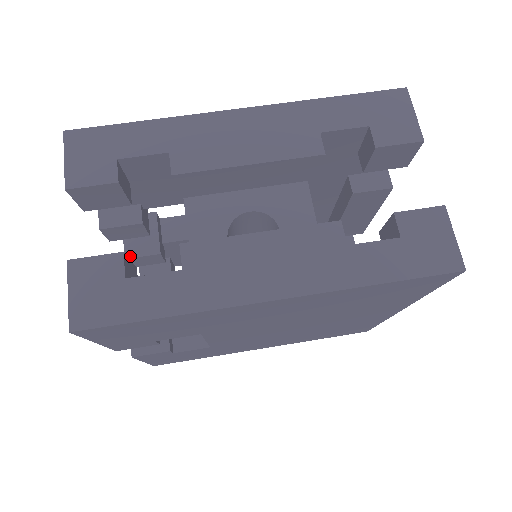
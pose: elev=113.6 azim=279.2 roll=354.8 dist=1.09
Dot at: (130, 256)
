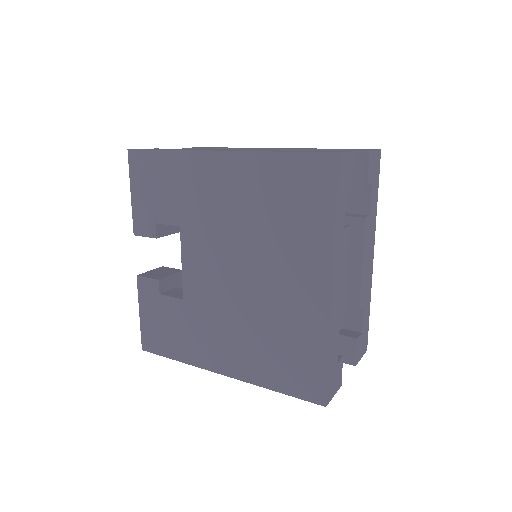
Dot at: occluded
